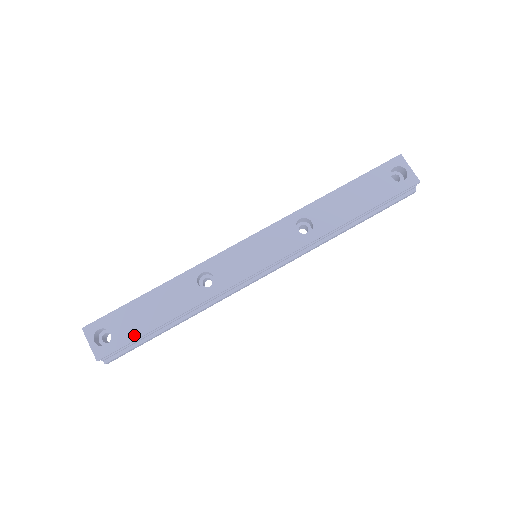
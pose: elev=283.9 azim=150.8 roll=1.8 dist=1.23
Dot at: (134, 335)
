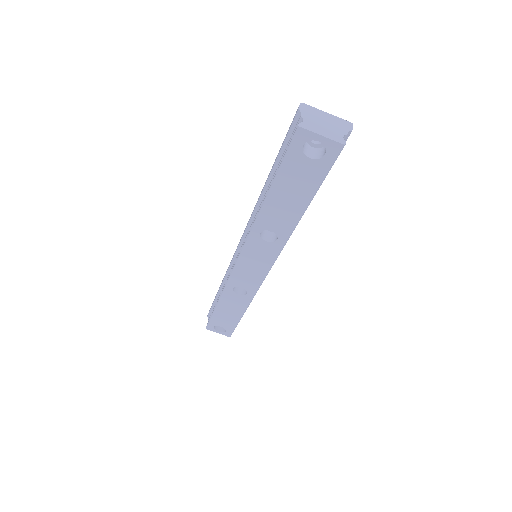
Dot at: (234, 324)
